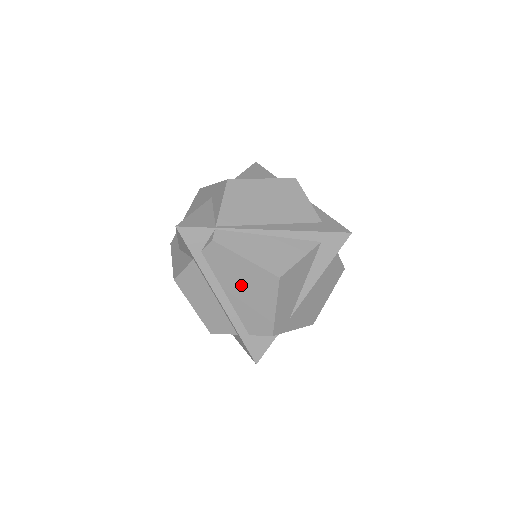
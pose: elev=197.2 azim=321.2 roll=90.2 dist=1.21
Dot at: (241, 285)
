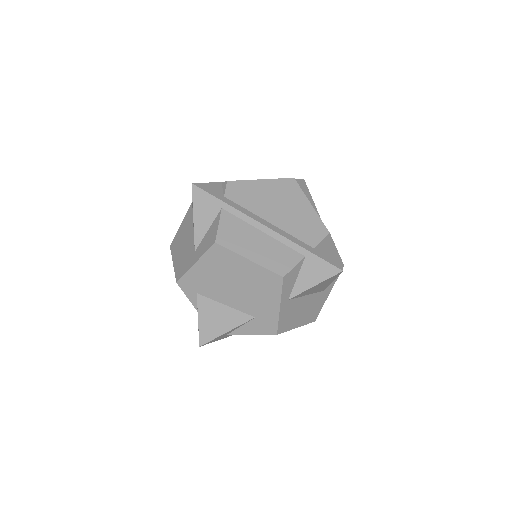
Dot at: (273, 204)
